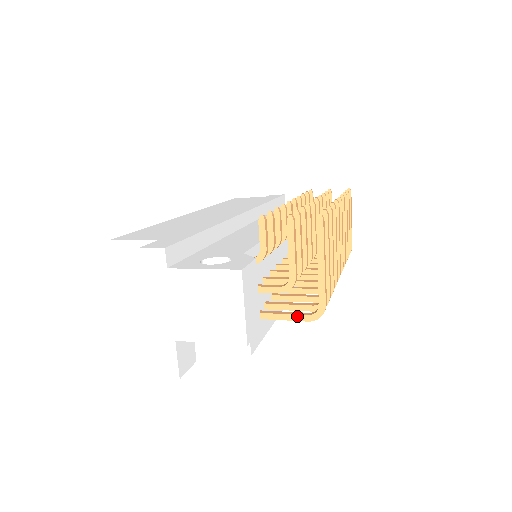
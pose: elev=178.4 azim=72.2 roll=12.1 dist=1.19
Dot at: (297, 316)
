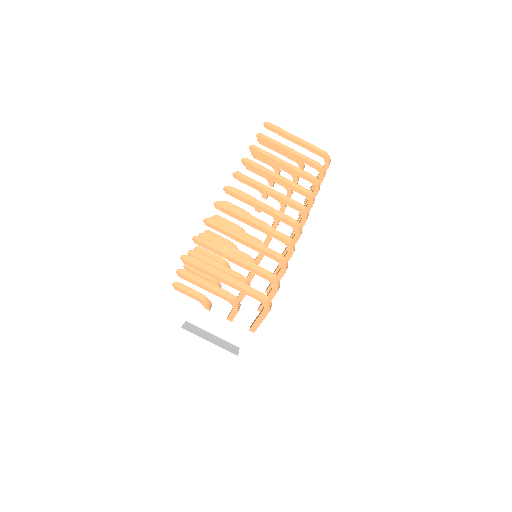
Dot at: (261, 315)
